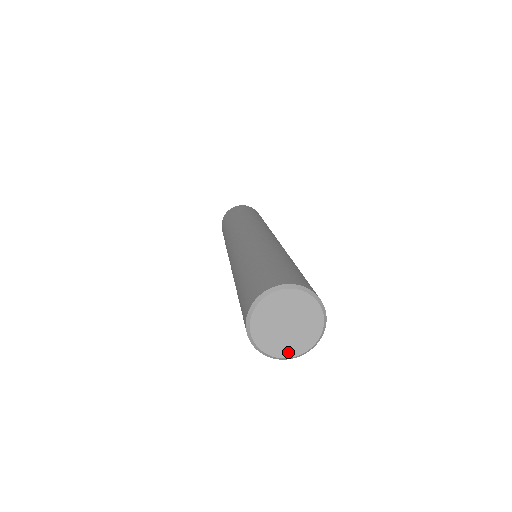
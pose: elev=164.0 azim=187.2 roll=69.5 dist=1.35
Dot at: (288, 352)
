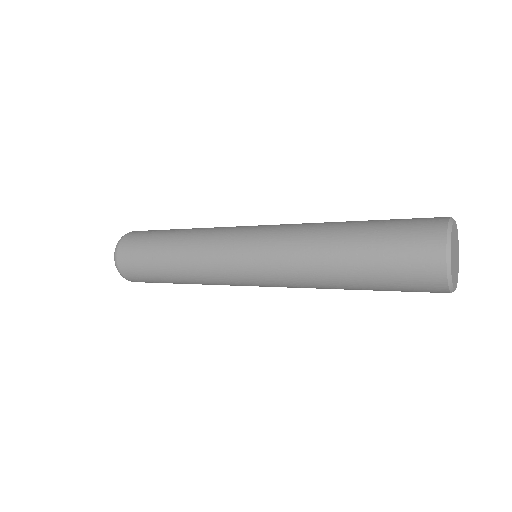
Dot at: (458, 272)
